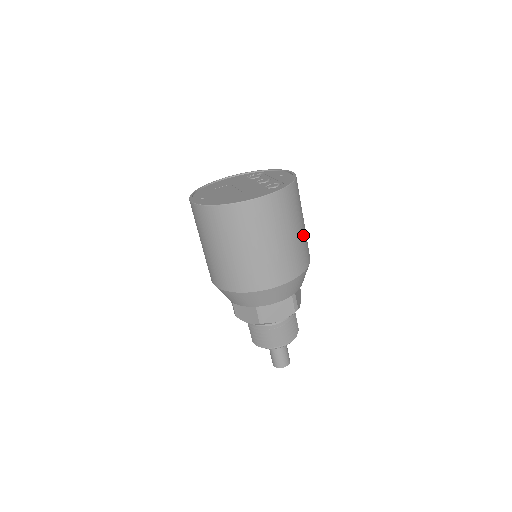
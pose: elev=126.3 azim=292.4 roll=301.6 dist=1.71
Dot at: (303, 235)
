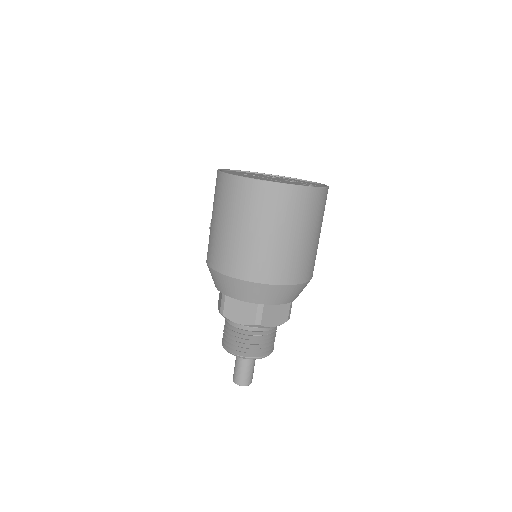
Dot at: occluded
